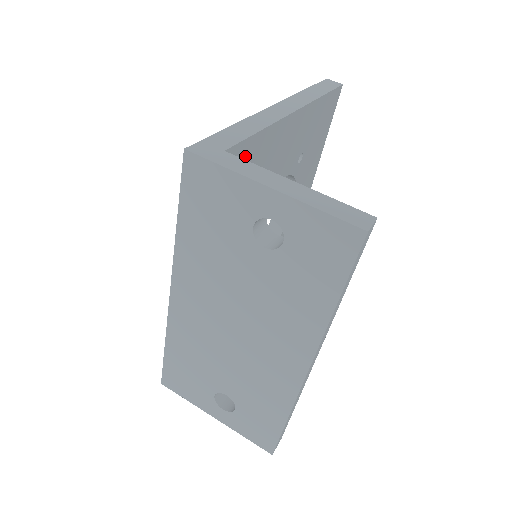
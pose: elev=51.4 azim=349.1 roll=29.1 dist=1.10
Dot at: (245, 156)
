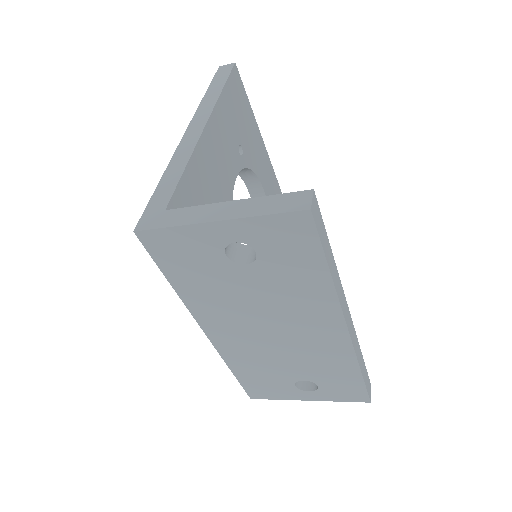
Dot at: (187, 196)
